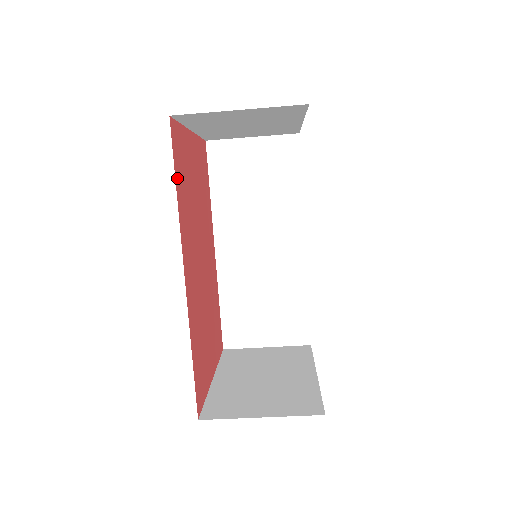
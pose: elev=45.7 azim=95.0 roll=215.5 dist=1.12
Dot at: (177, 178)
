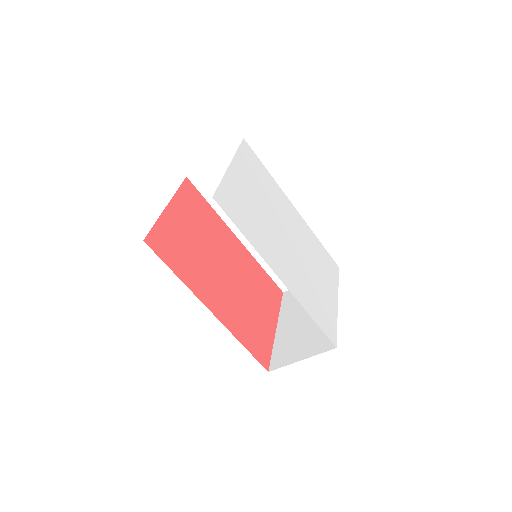
Dot at: (172, 265)
